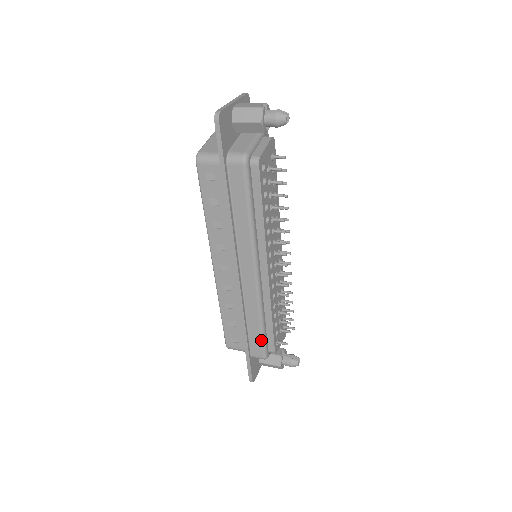
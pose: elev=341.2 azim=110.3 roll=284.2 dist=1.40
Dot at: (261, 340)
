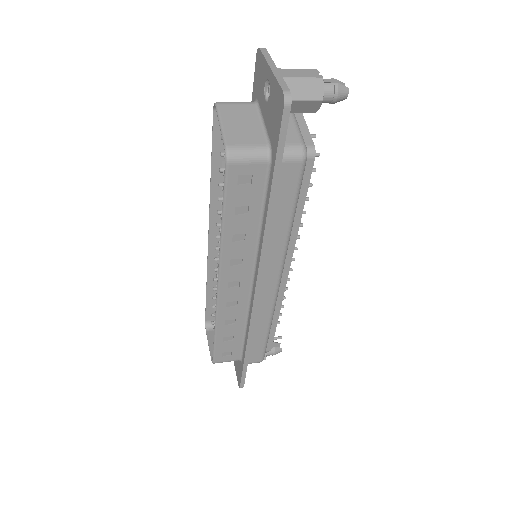
Dot at: (264, 346)
